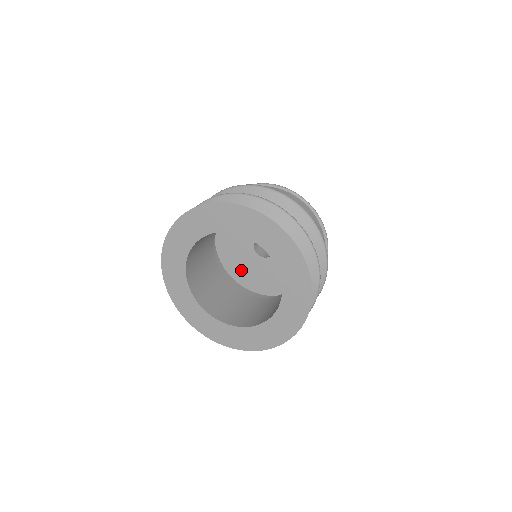
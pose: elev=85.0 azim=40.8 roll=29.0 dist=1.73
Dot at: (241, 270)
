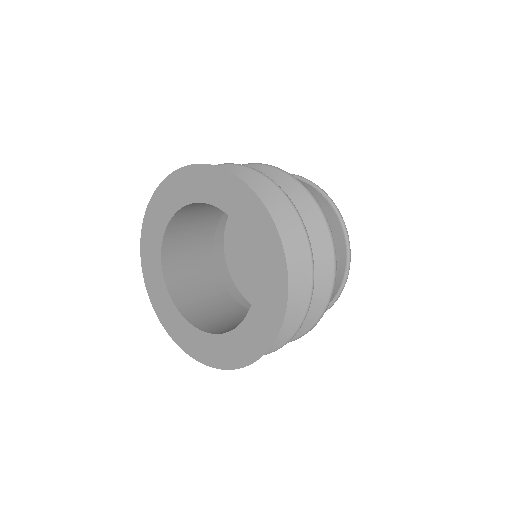
Dot at: (237, 238)
